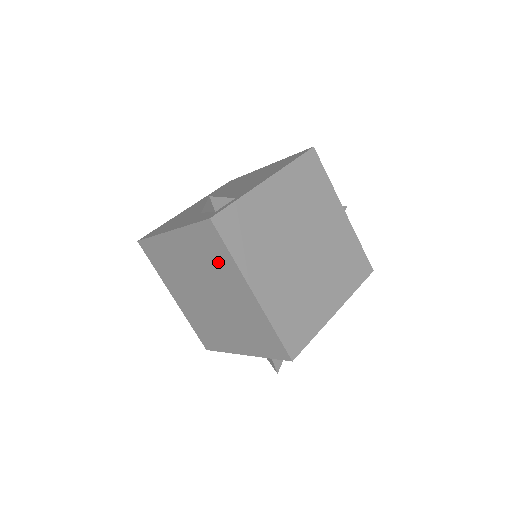
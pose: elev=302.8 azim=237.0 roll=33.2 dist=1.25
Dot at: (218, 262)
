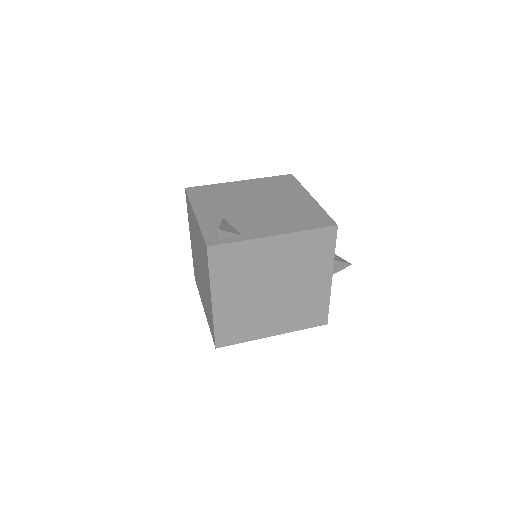
Dot at: (205, 265)
